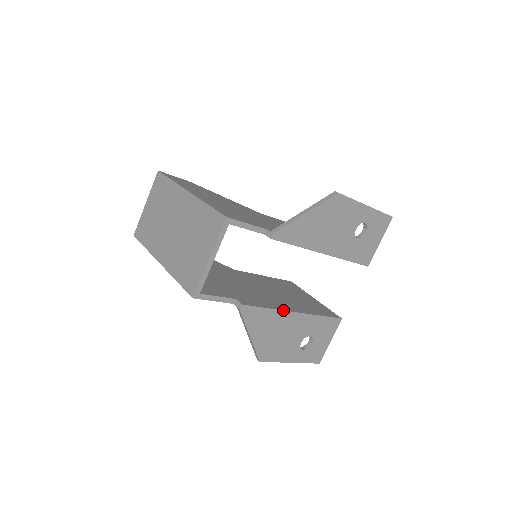
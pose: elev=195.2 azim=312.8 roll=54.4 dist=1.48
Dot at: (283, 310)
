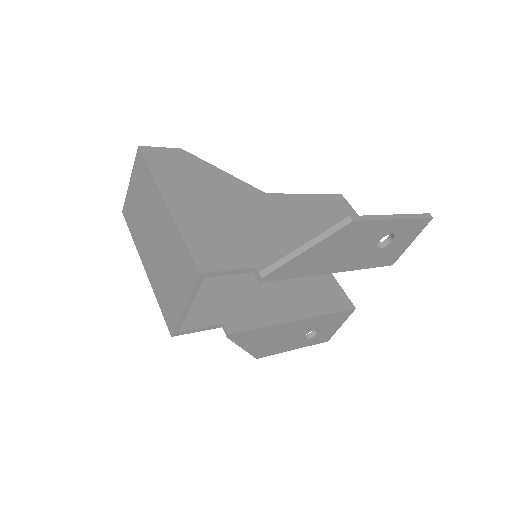
Dot at: (281, 323)
